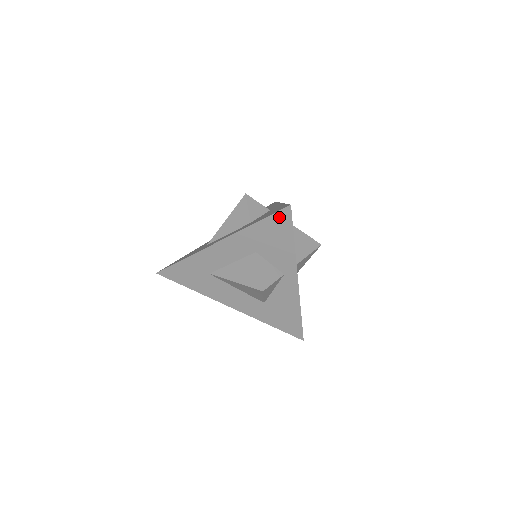
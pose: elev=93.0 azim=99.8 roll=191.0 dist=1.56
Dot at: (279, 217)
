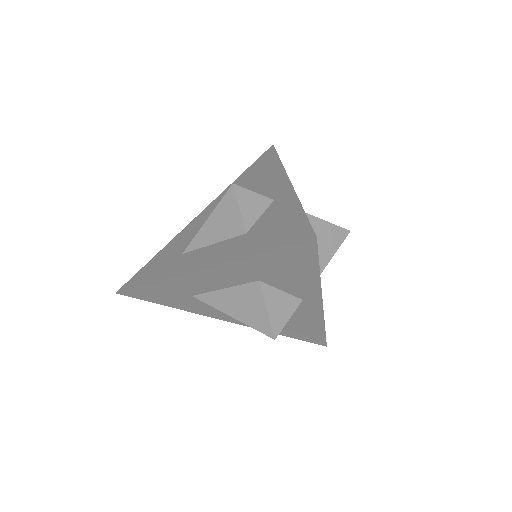
Dot at: (296, 249)
